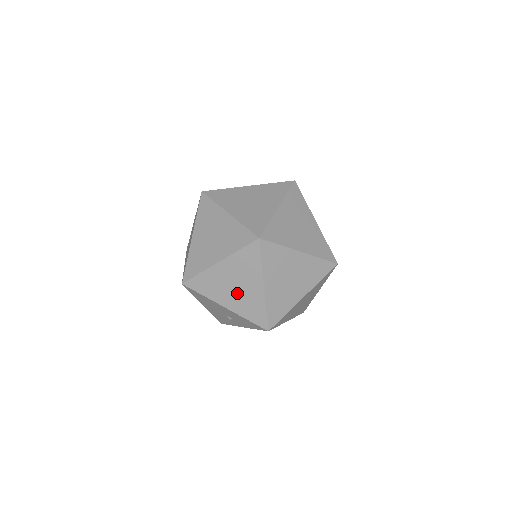
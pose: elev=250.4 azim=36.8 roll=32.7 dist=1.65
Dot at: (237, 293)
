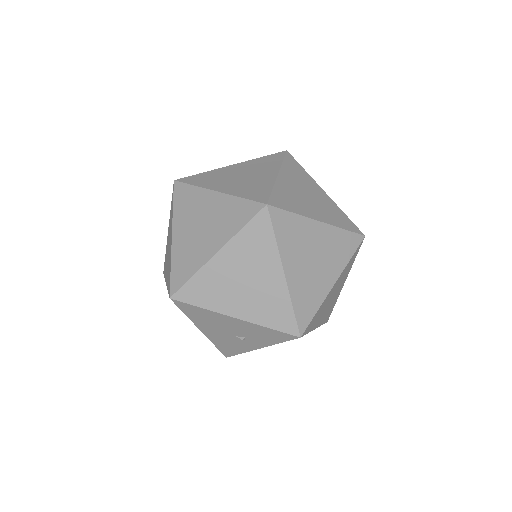
Dot at: (248, 292)
